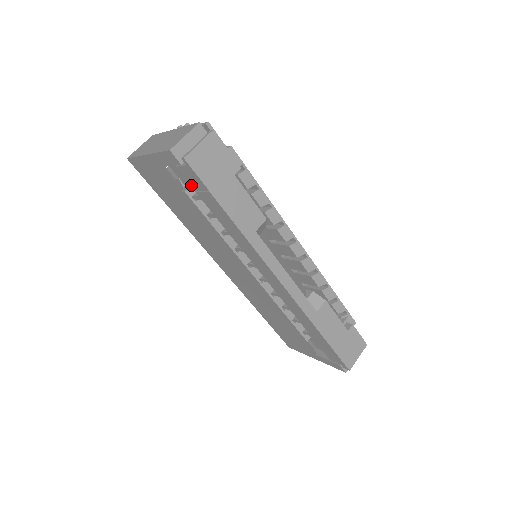
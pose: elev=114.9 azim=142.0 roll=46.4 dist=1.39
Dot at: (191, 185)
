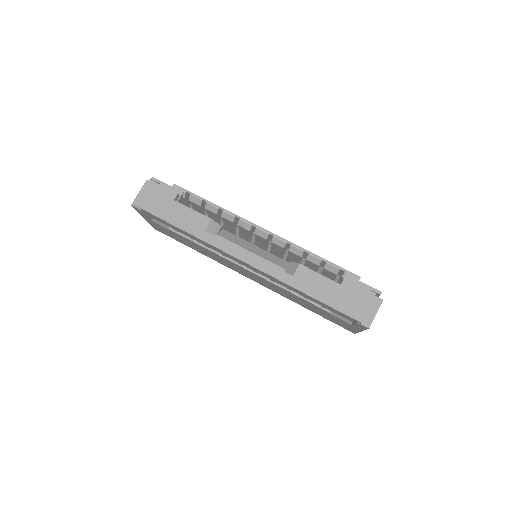
Dot at: (159, 221)
